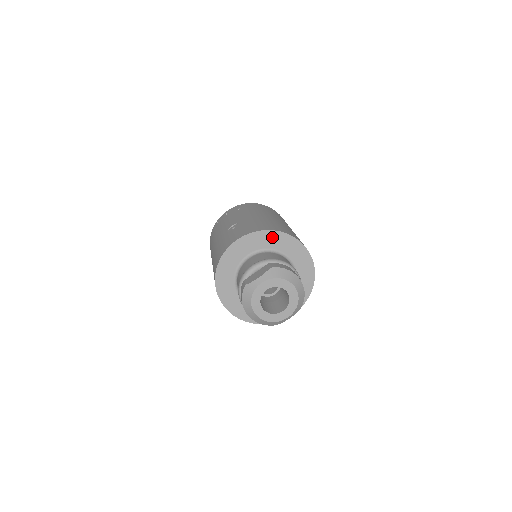
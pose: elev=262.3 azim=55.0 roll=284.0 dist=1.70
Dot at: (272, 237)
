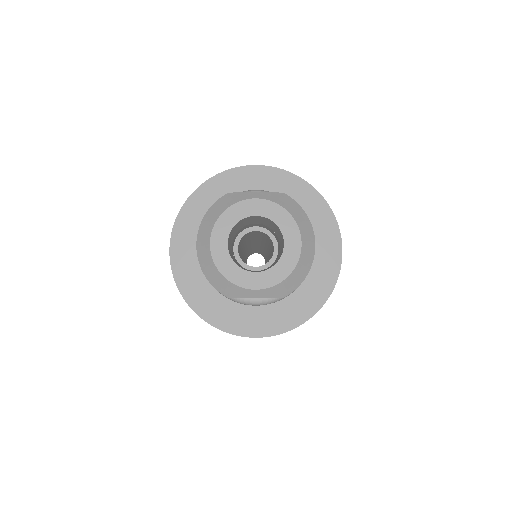
Dot at: (305, 195)
